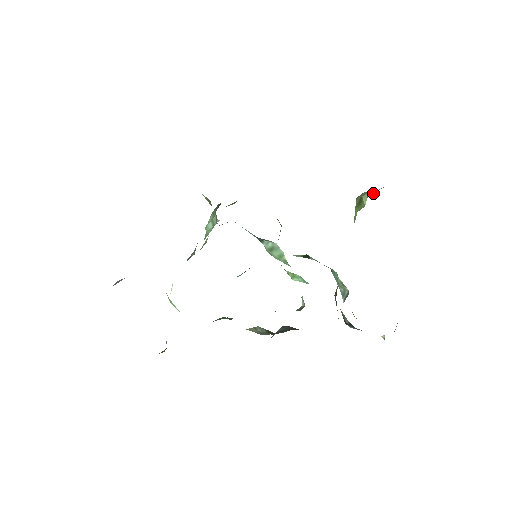
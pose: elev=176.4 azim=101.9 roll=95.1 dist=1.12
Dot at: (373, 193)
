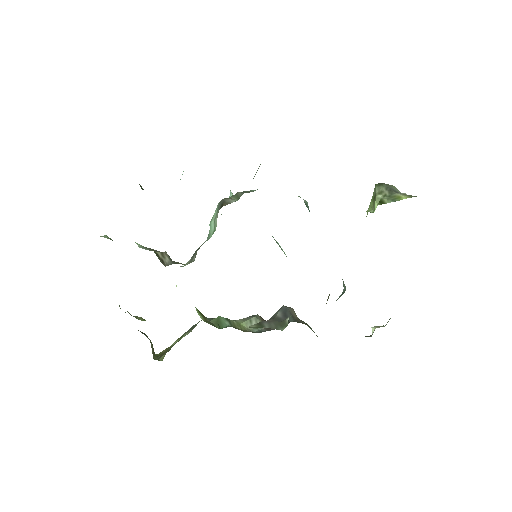
Dot at: (384, 202)
